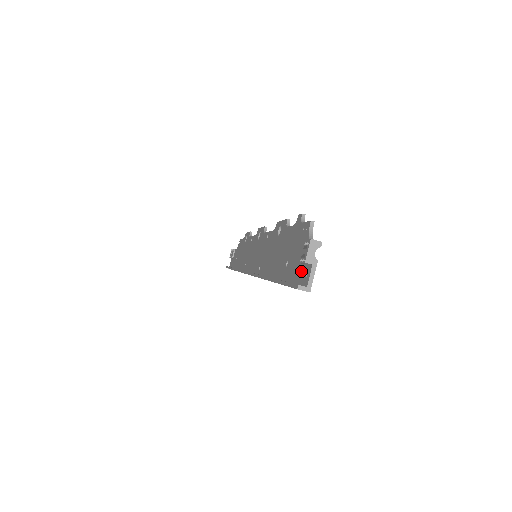
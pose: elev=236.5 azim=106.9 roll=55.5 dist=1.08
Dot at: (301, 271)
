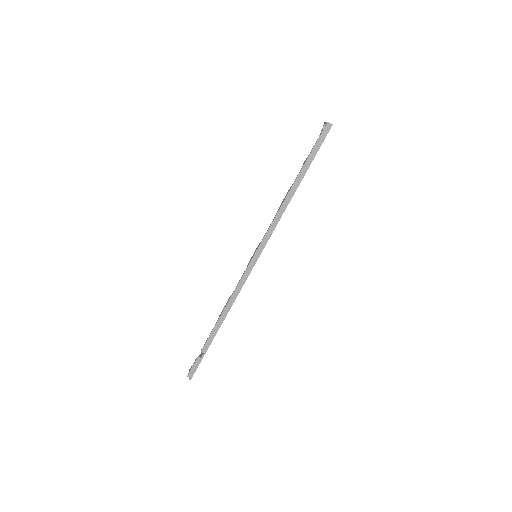
Dot at: occluded
